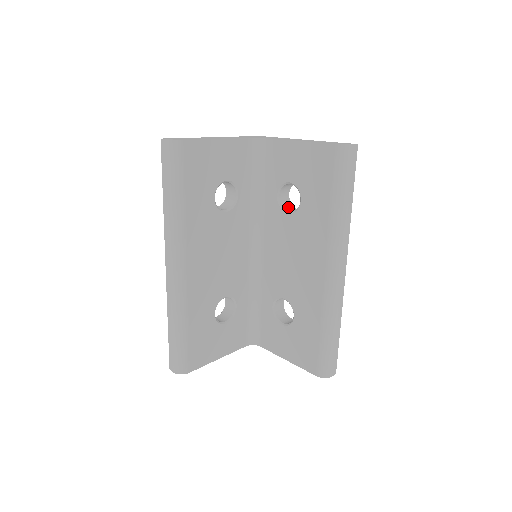
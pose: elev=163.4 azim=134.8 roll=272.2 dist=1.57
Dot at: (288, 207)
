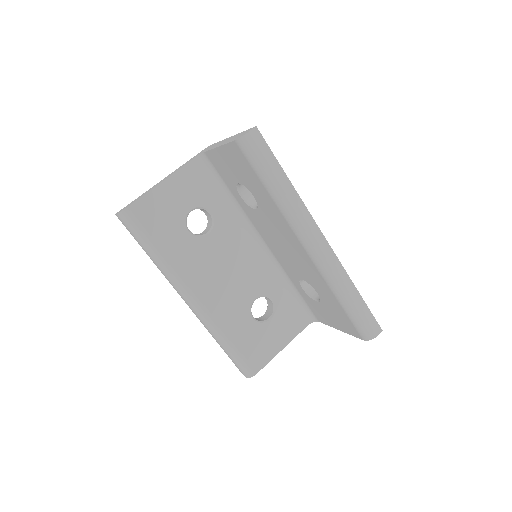
Dot at: occluded
